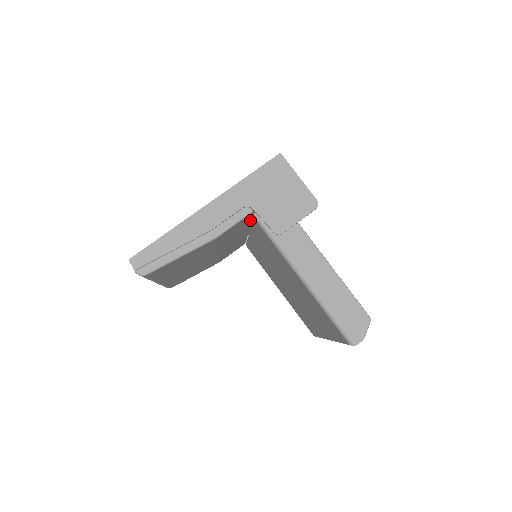
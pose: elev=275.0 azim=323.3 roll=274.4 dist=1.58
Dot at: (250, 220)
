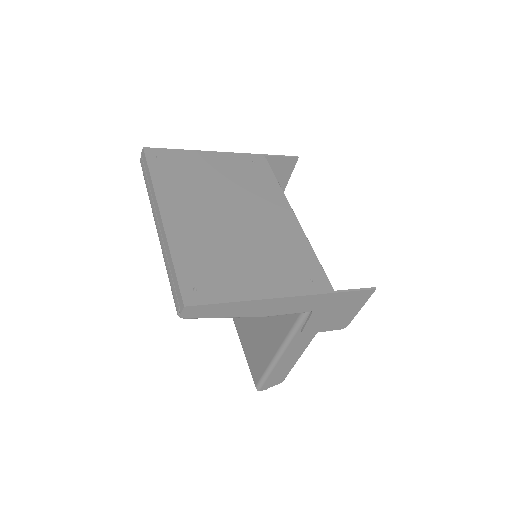
Dot at: occluded
